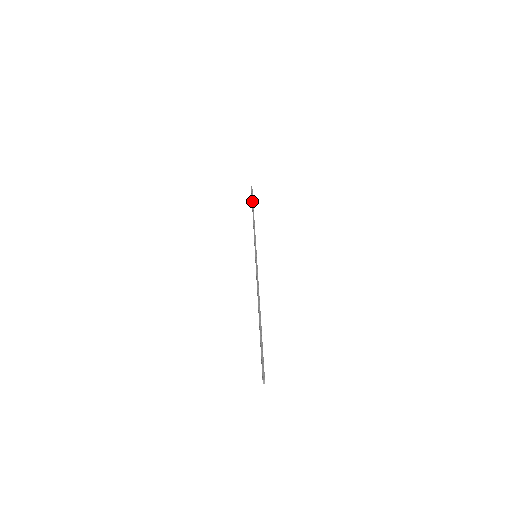
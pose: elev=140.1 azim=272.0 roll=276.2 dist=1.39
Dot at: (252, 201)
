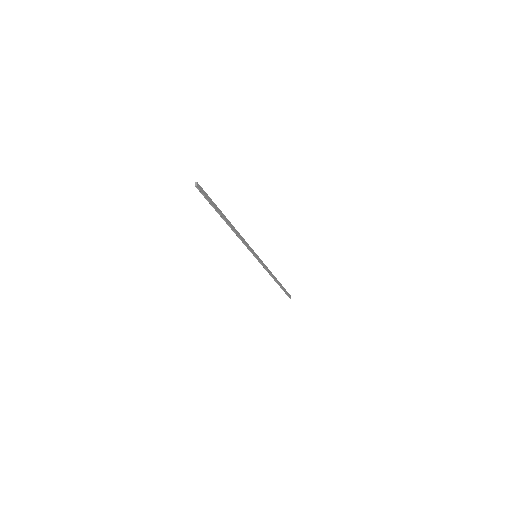
Dot at: (282, 287)
